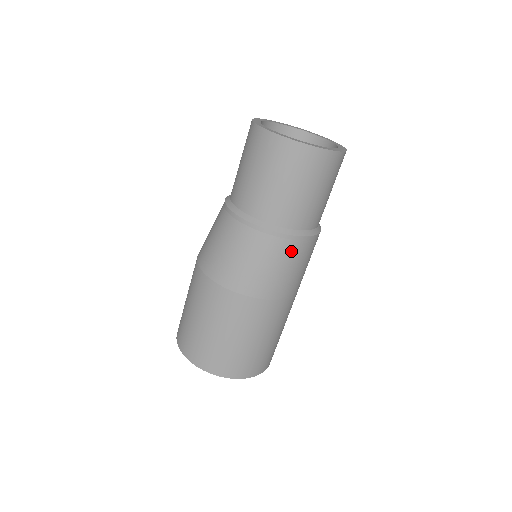
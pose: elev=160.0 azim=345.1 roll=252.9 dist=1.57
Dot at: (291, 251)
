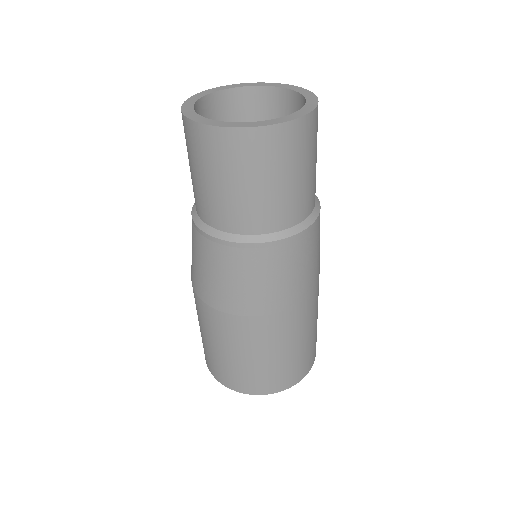
Dot at: (246, 261)
